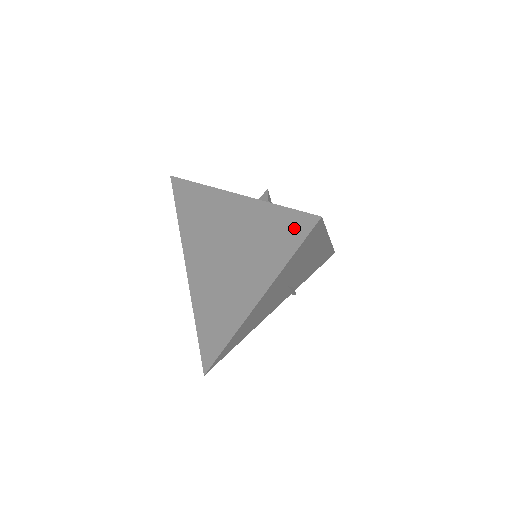
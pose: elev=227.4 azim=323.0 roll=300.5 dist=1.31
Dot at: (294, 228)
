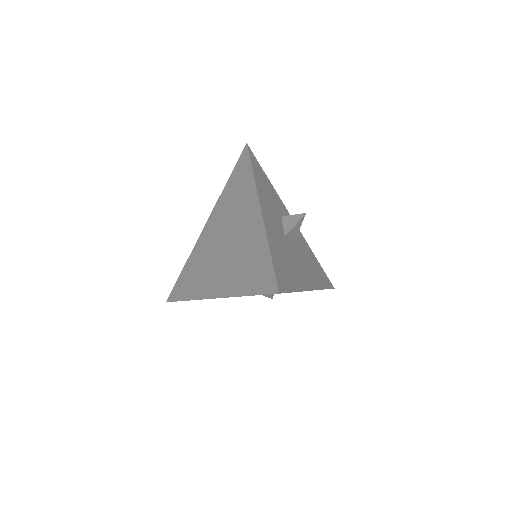
Dot at: (264, 280)
